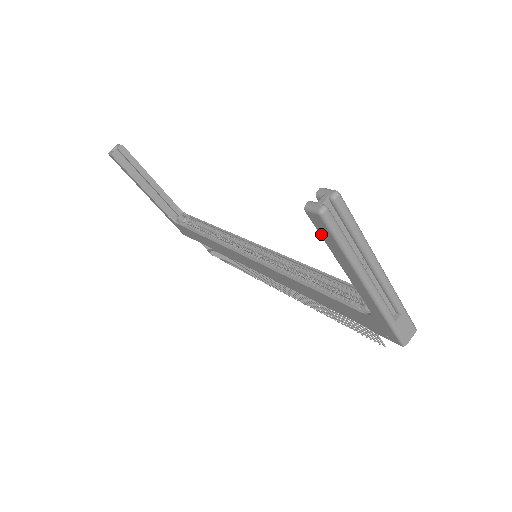
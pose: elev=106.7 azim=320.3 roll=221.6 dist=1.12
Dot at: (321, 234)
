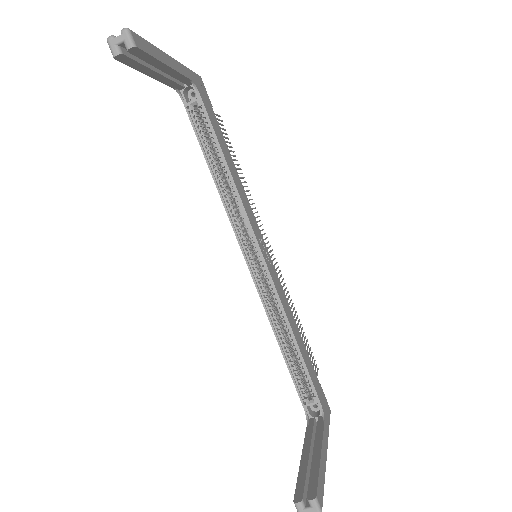
Dot at: (297, 485)
